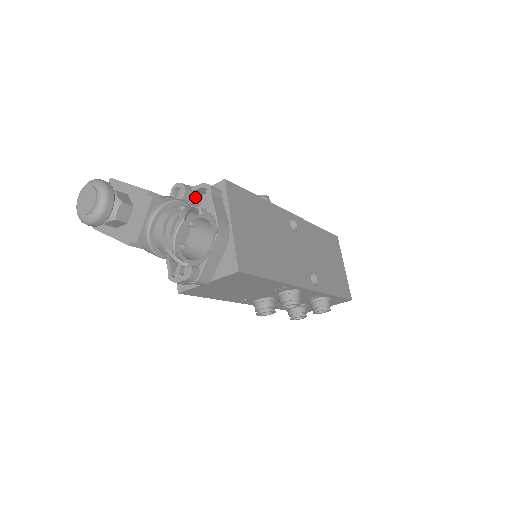
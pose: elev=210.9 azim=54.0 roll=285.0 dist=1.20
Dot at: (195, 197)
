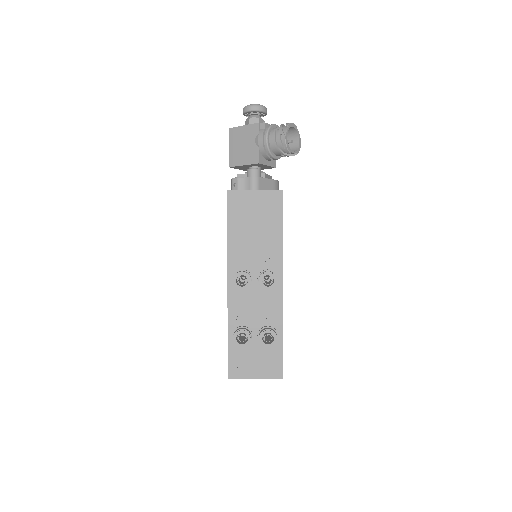
Dot at: occluded
